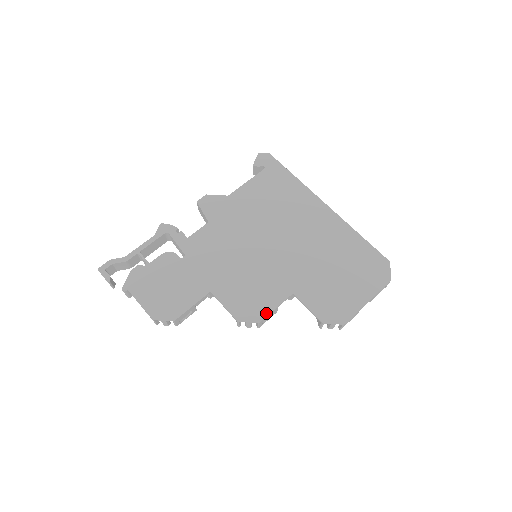
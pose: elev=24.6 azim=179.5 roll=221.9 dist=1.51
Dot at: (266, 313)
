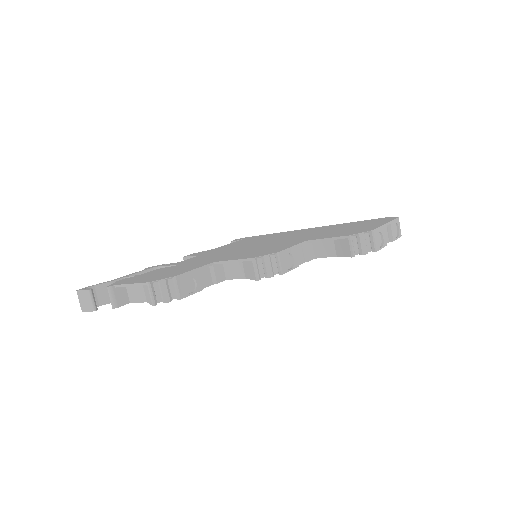
Dot at: (283, 249)
